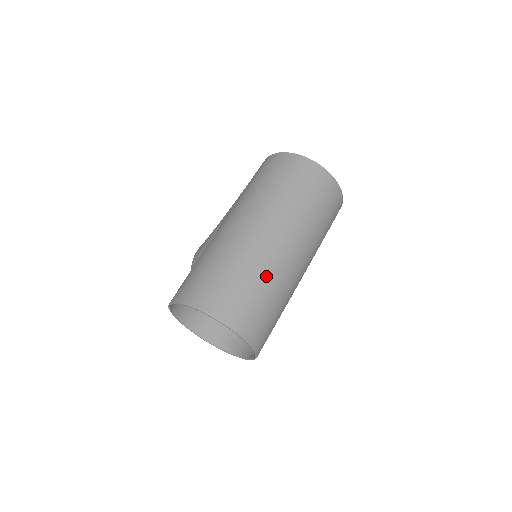
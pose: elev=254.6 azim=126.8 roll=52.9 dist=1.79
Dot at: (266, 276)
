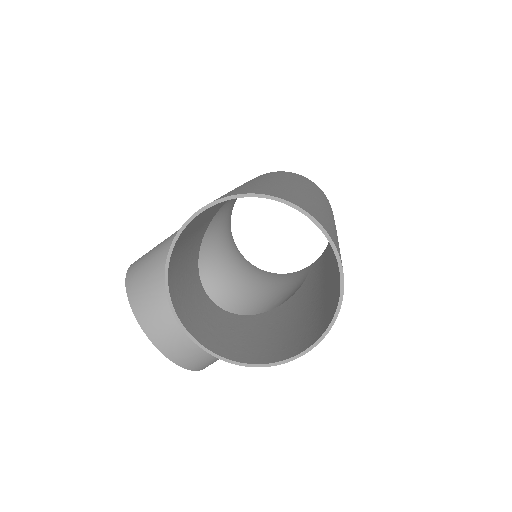
Dot at: (332, 225)
